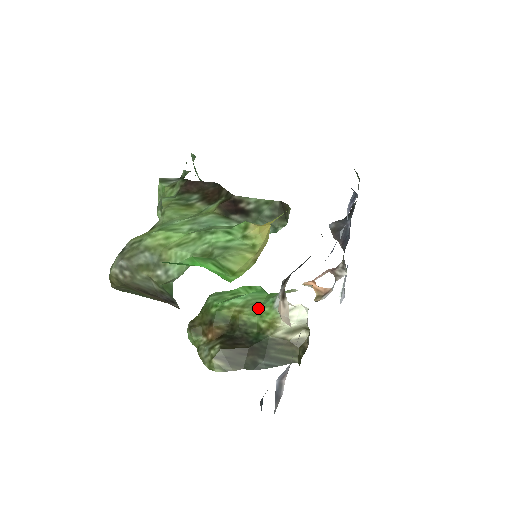
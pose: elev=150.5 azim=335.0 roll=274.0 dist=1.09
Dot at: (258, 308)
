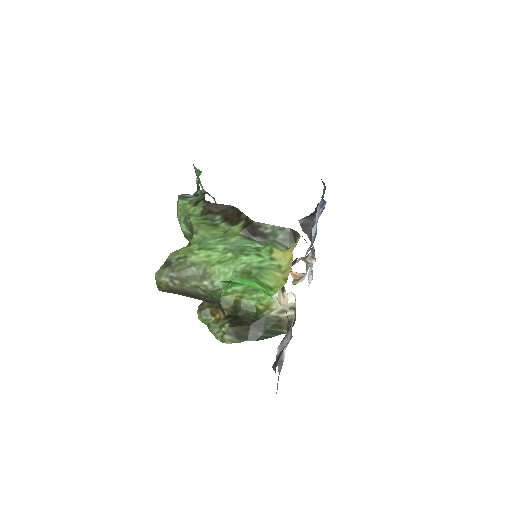
Dot at: (255, 294)
